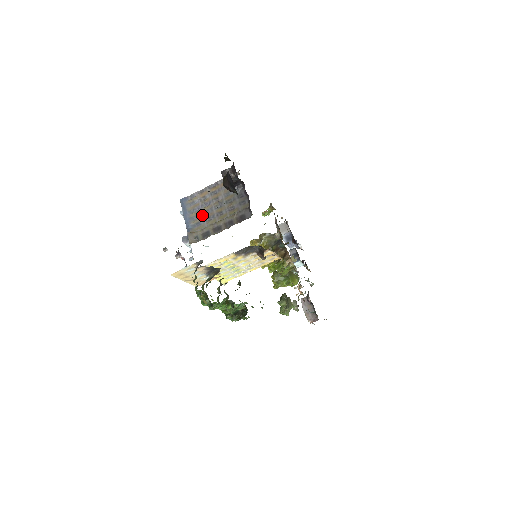
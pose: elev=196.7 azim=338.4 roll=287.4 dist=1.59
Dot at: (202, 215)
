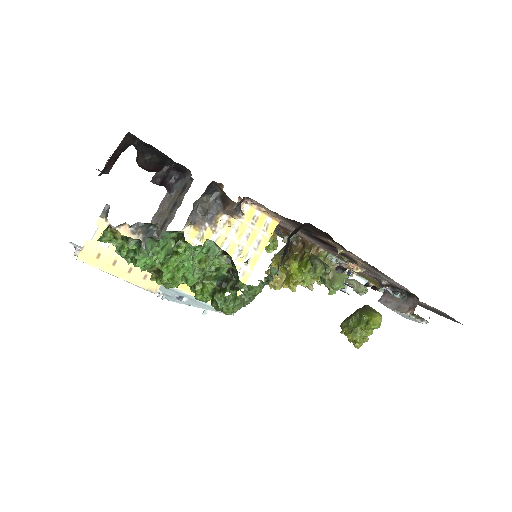
Dot at: occluded
